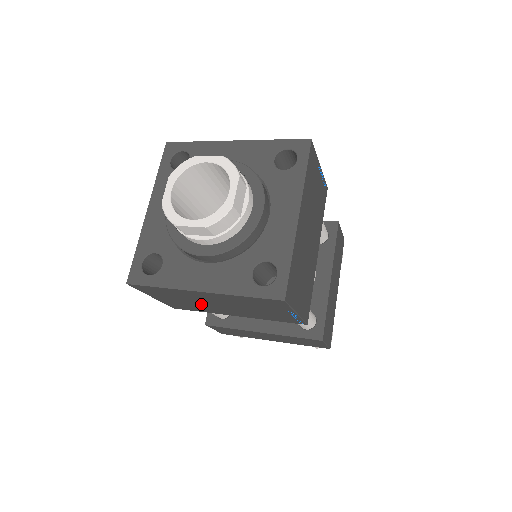
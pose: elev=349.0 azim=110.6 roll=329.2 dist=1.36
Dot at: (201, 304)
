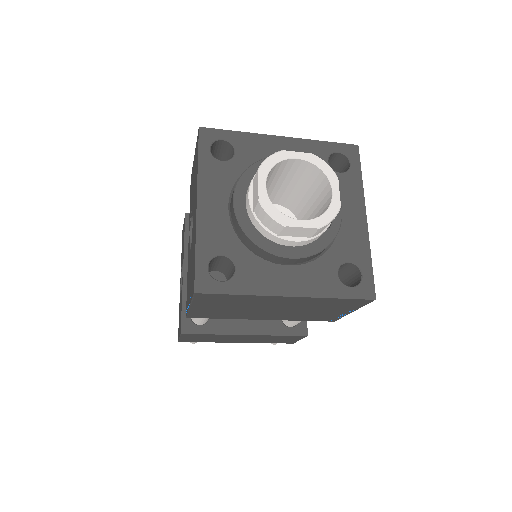
Dot at: (248, 310)
